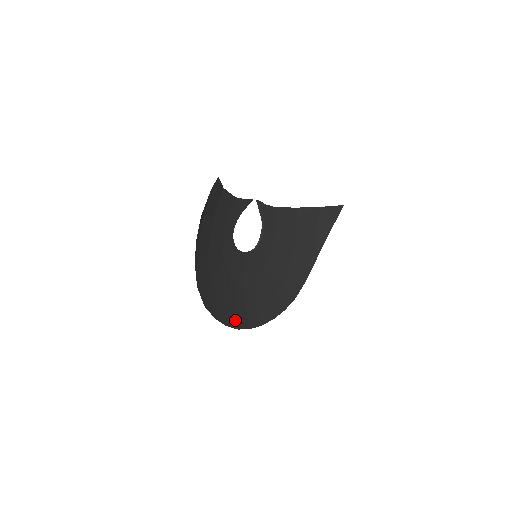
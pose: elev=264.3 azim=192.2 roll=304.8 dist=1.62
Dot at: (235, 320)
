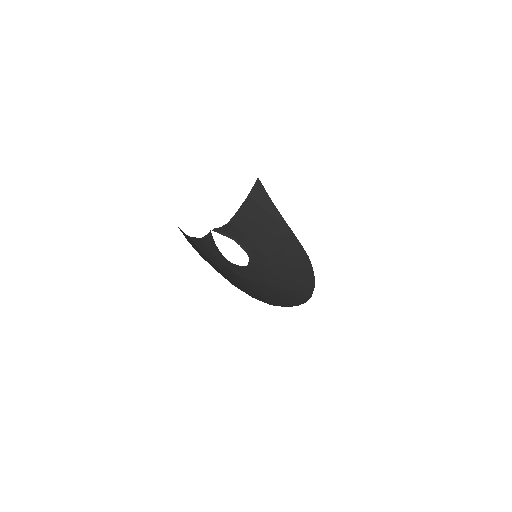
Dot at: (297, 300)
